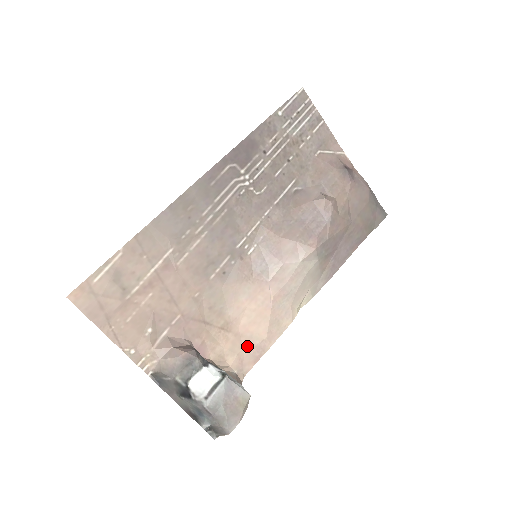
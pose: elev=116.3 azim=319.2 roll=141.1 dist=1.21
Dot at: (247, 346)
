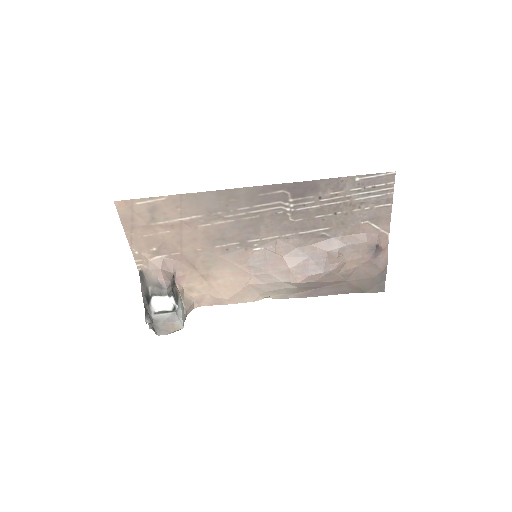
Dot at: (212, 294)
